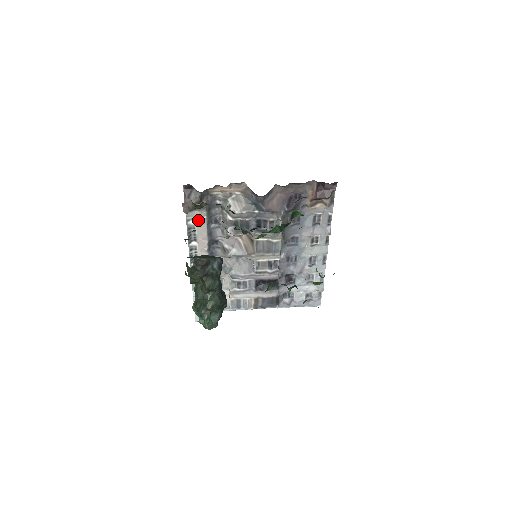
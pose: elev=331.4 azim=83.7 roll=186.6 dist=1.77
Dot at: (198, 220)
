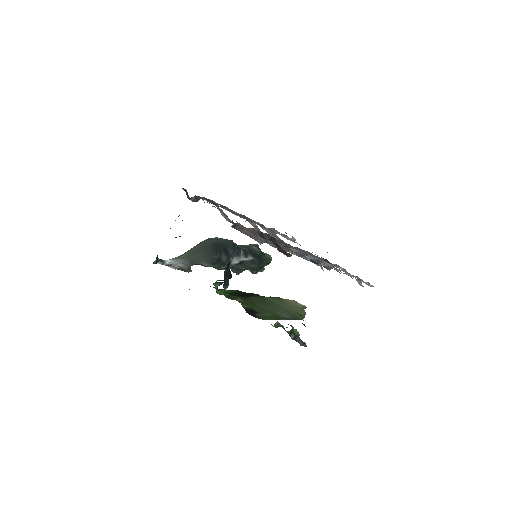
Dot at: occluded
